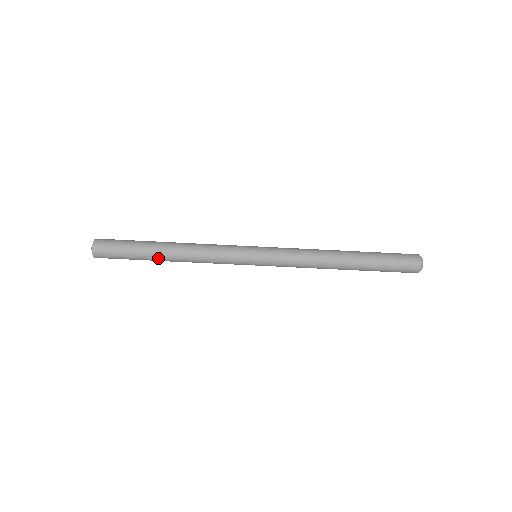
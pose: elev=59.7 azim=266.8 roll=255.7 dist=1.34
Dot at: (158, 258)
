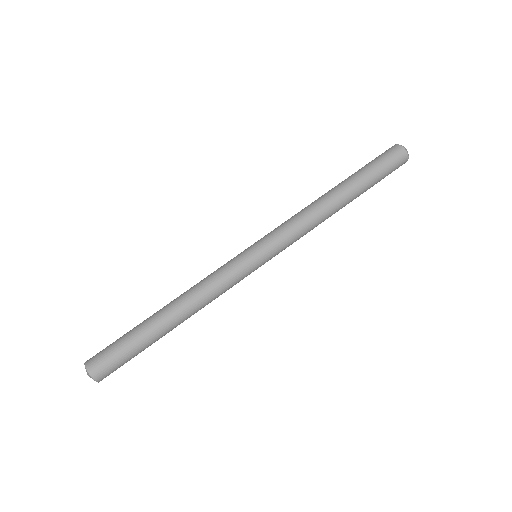
Dot at: (161, 327)
